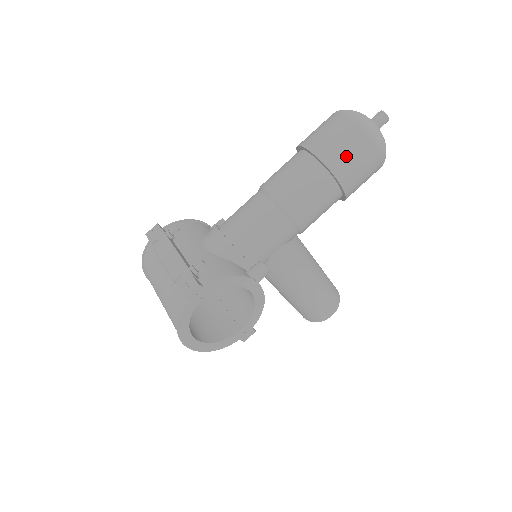
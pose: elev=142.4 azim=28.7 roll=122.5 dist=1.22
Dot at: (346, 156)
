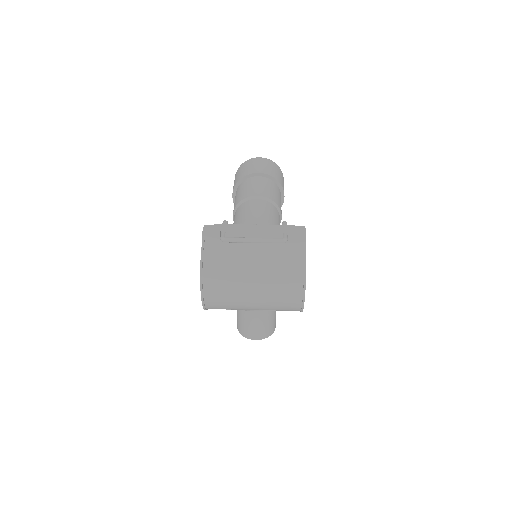
Dot at: (279, 176)
